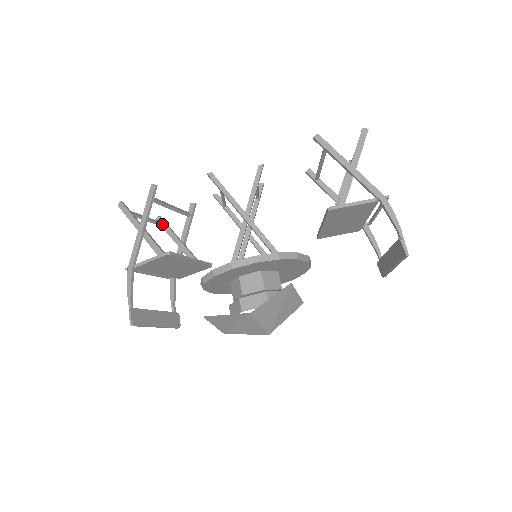
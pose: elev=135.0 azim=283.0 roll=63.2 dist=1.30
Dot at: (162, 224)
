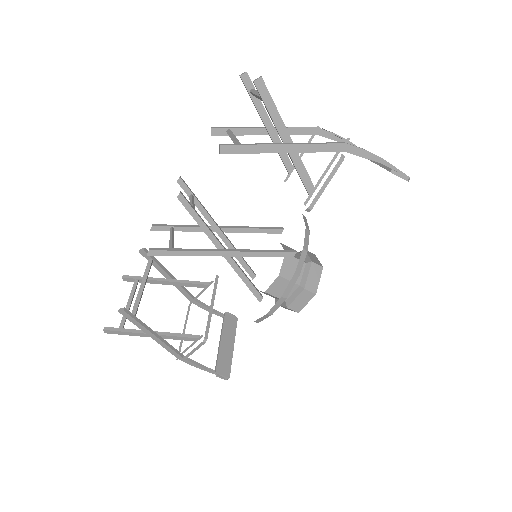
Dot at: (137, 283)
